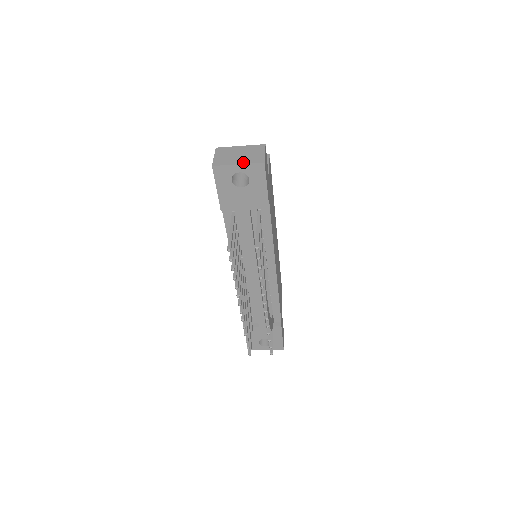
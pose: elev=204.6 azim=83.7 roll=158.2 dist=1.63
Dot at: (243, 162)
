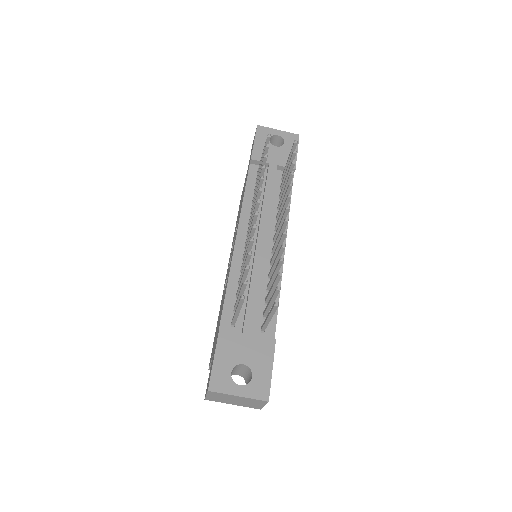
Dot at: (282, 132)
